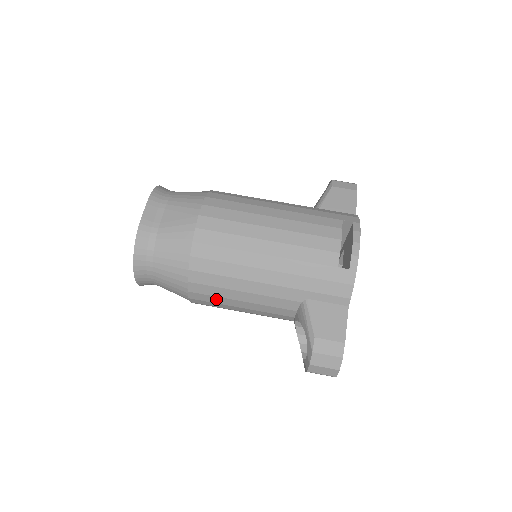
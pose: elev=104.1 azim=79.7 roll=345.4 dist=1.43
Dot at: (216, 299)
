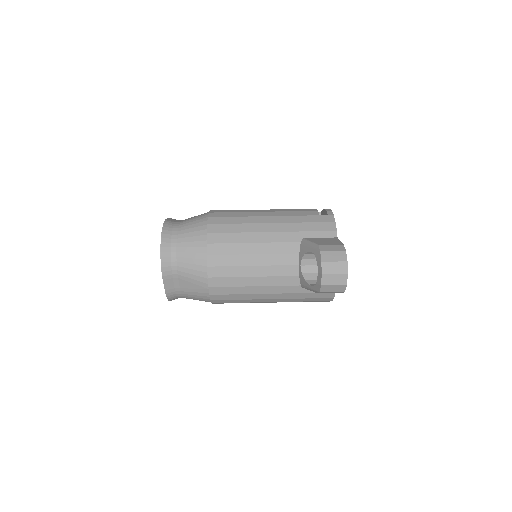
Dot at: (231, 259)
